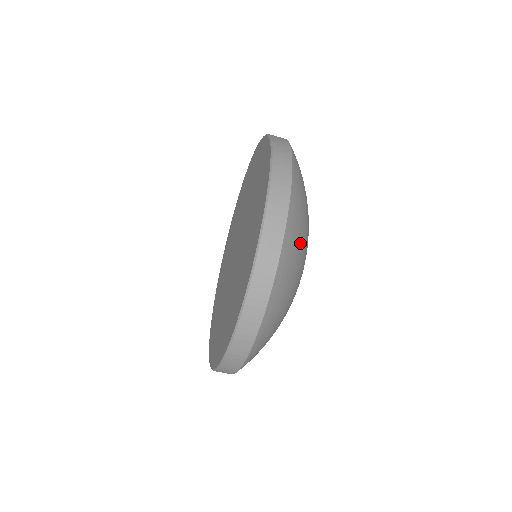
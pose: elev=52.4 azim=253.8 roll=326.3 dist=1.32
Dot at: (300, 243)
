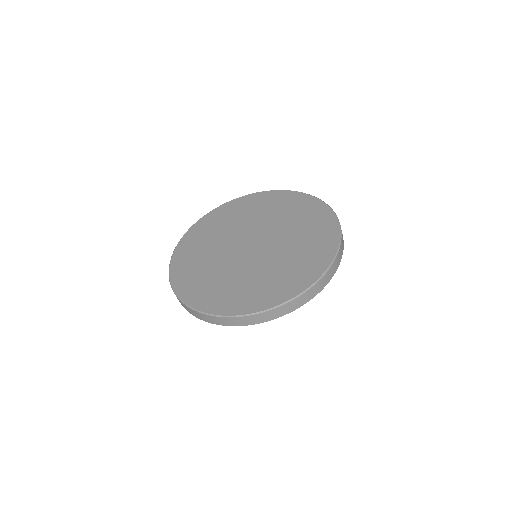
Dot at: occluded
